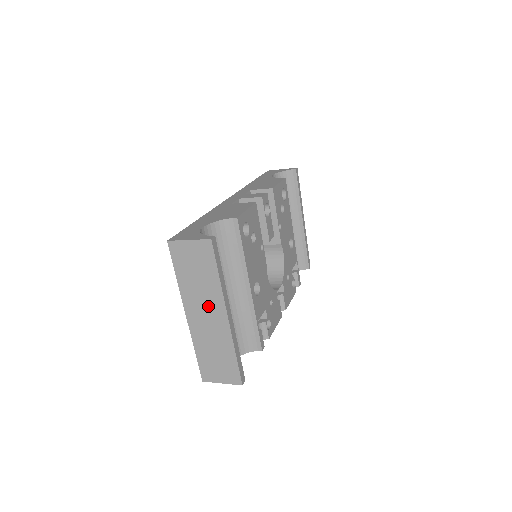
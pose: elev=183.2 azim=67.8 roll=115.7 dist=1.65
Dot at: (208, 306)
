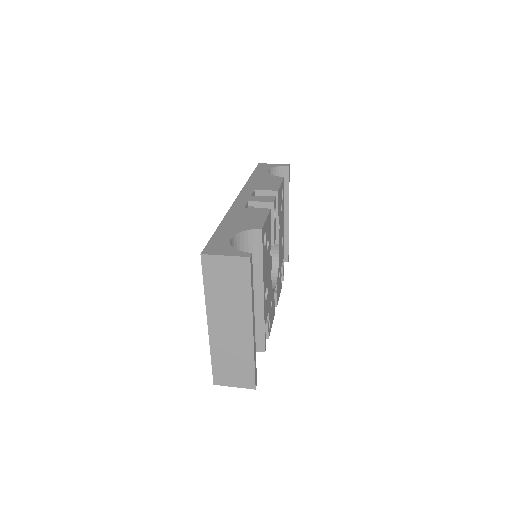
Dot at: (234, 318)
